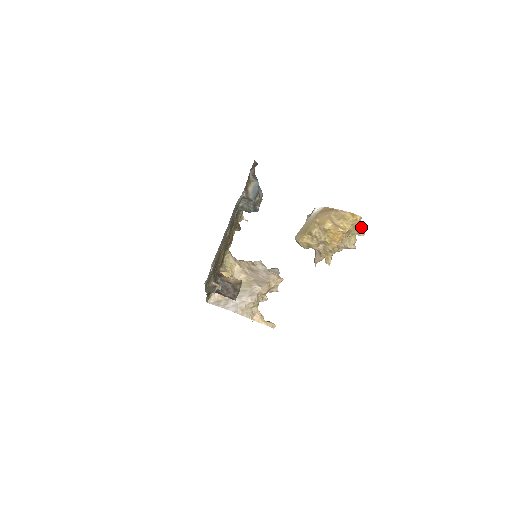
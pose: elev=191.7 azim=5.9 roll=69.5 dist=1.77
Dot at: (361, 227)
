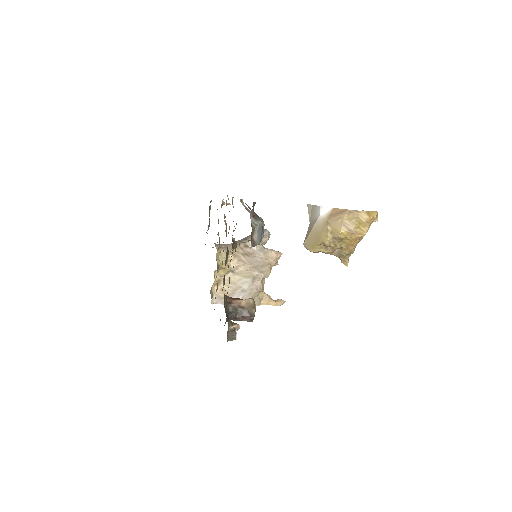
Dot at: occluded
